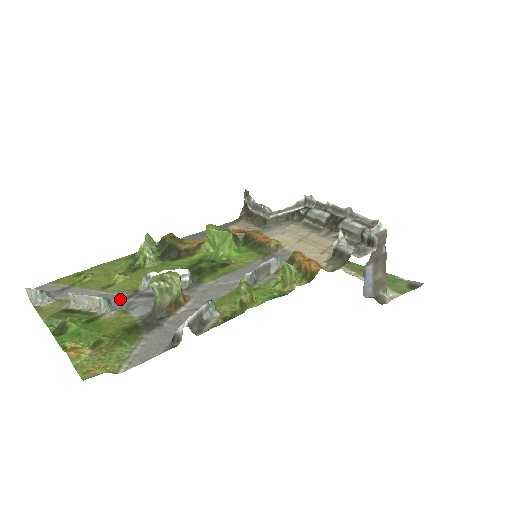
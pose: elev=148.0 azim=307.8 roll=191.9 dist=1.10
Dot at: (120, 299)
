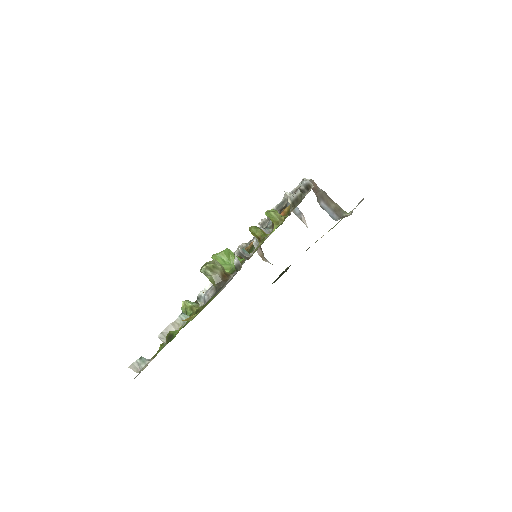
Dot at: occluded
